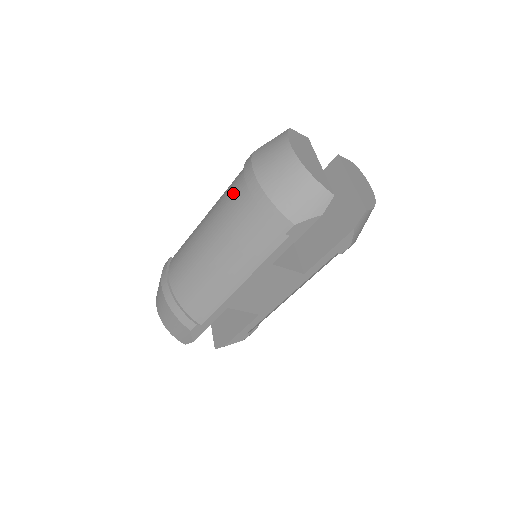
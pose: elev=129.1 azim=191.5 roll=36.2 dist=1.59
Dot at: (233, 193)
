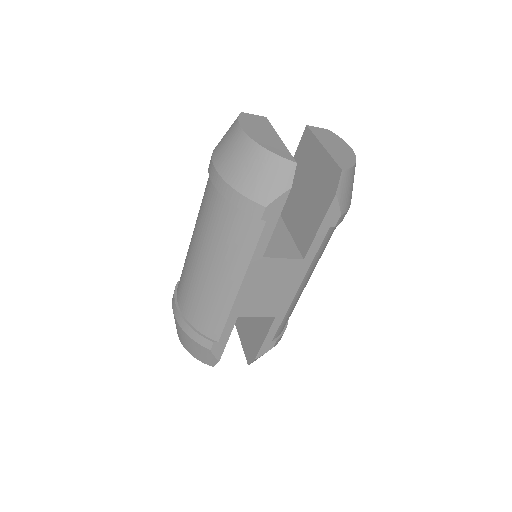
Dot at: (205, 196)
